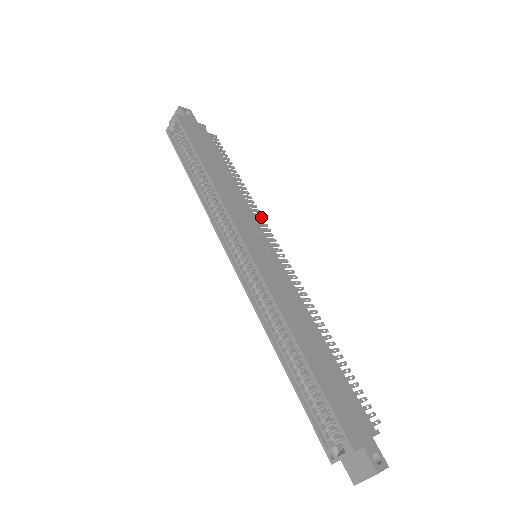
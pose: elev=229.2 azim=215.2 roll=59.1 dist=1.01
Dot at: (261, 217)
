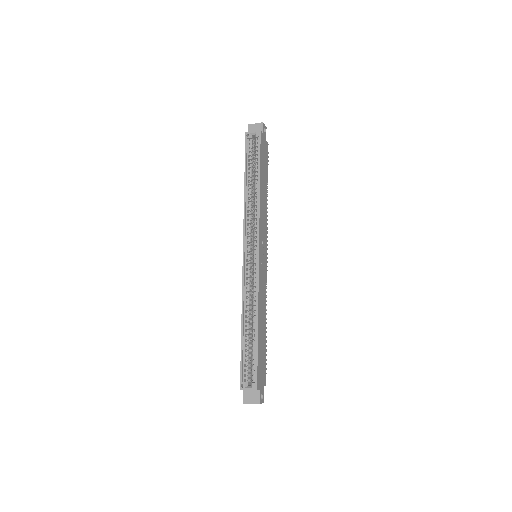
Dot at: (267, 229)
